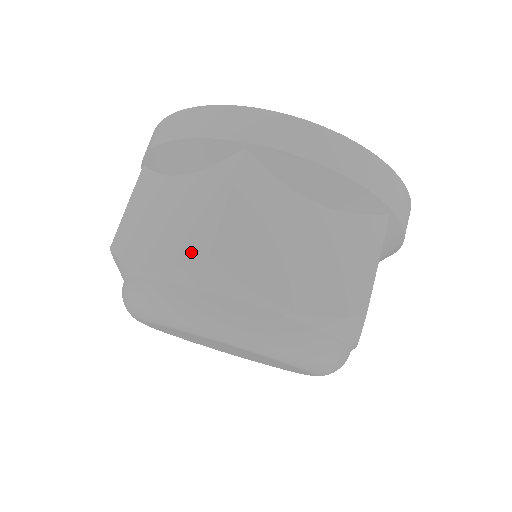
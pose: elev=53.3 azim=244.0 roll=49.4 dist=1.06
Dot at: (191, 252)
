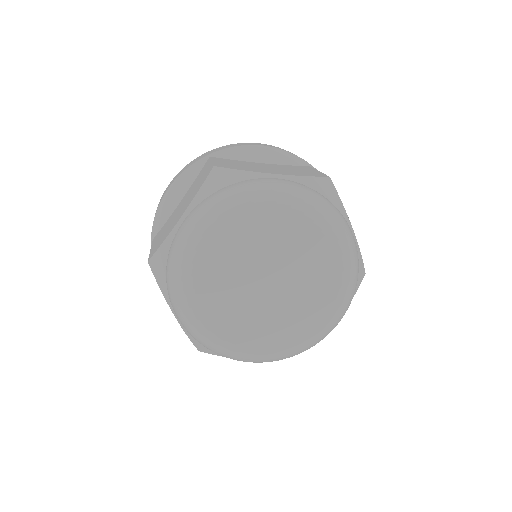
Dot at: (313, 175)
